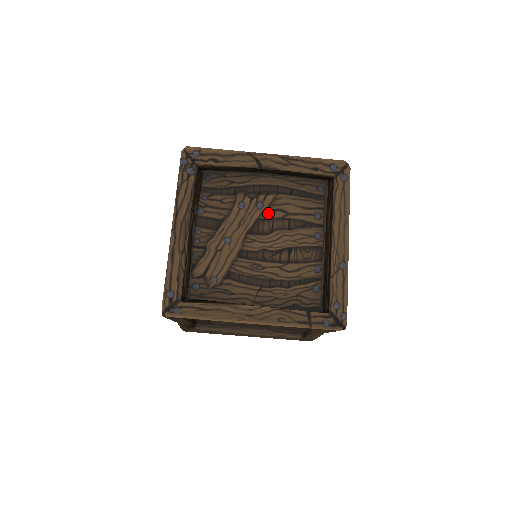
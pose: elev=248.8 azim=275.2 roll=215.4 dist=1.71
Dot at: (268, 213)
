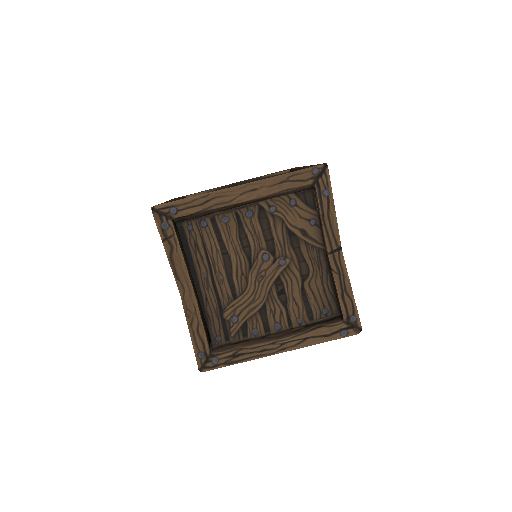
Dot at: occluded
